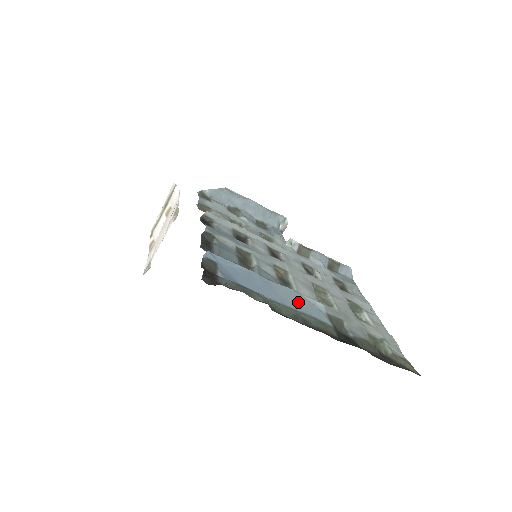
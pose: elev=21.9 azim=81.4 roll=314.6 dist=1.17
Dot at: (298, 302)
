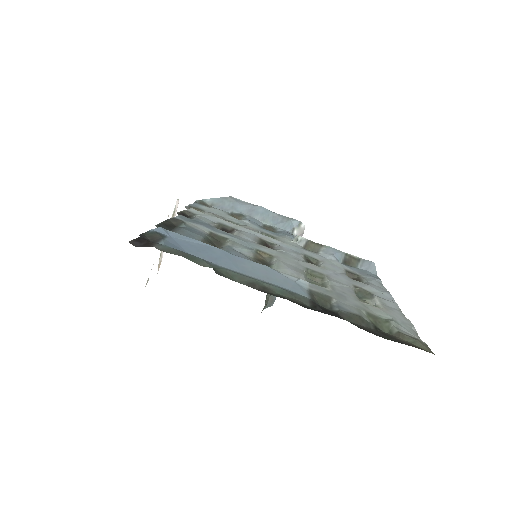
Dot at: (267, 275)
